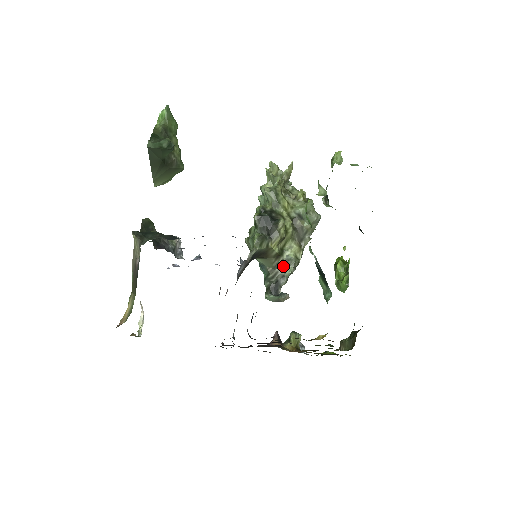
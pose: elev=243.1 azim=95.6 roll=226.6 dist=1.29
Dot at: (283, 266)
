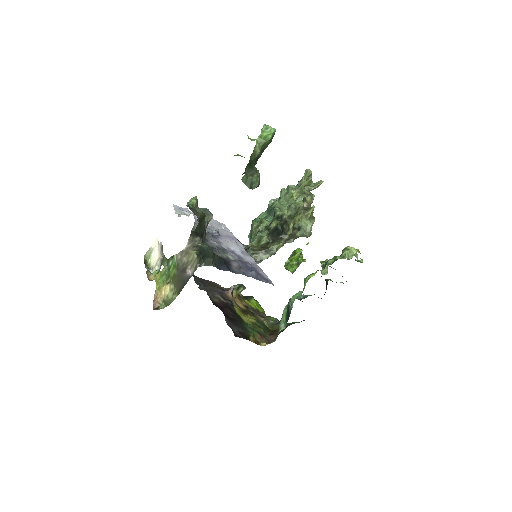
Dot at: (265, 251)
